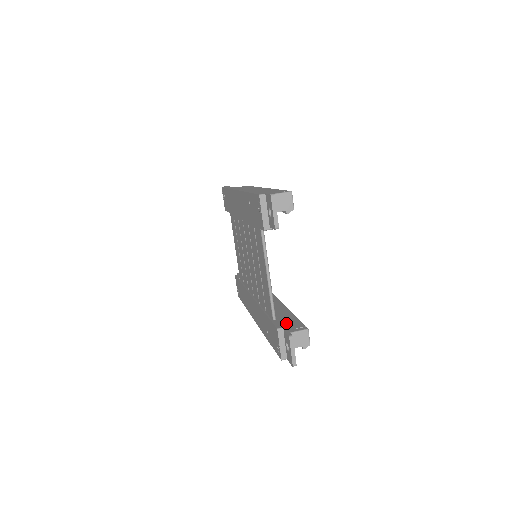
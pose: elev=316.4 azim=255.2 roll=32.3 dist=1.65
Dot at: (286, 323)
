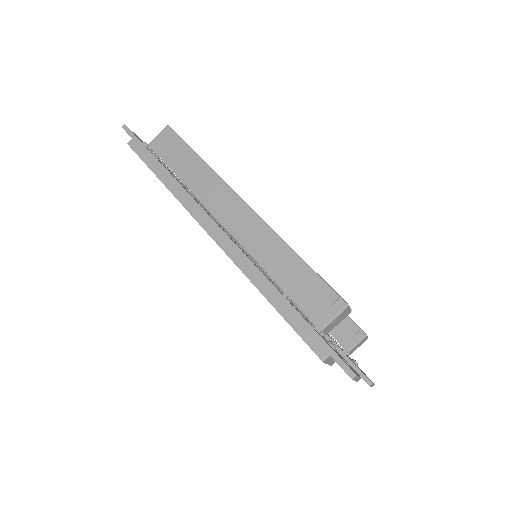
Dot at: occluded
